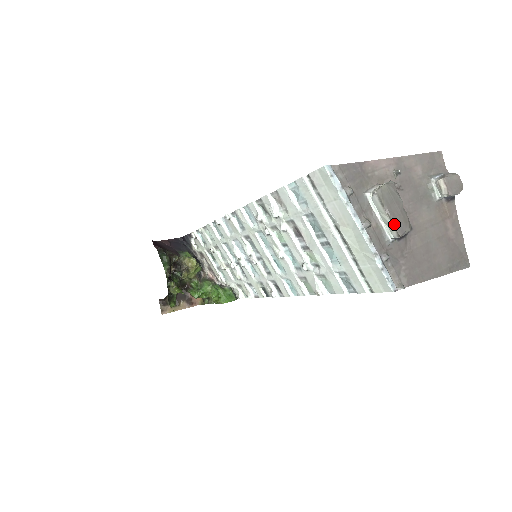
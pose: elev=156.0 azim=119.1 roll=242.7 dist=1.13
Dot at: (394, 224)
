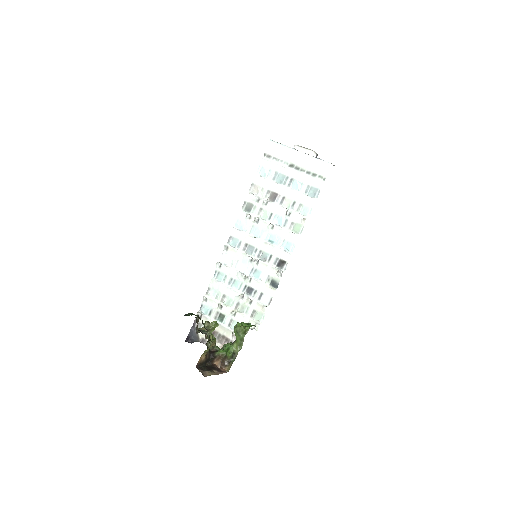
Dot at: (310, 149)
